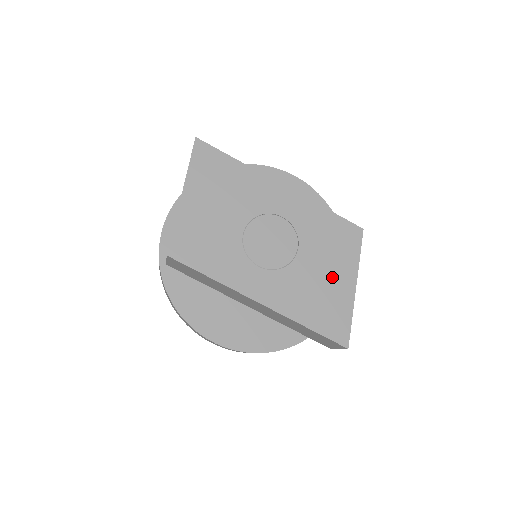
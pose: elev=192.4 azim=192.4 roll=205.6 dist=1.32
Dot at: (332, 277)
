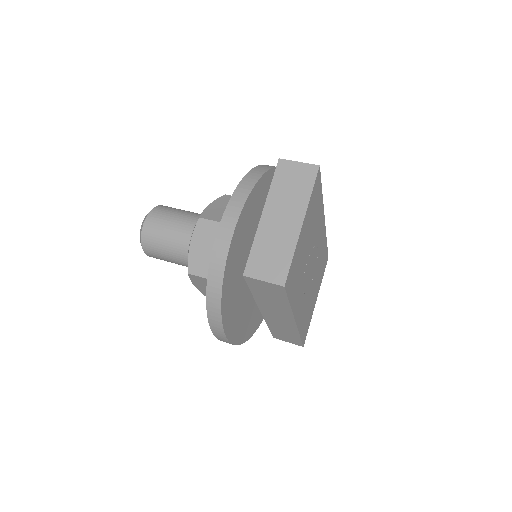
Dot at: (314, 296)
